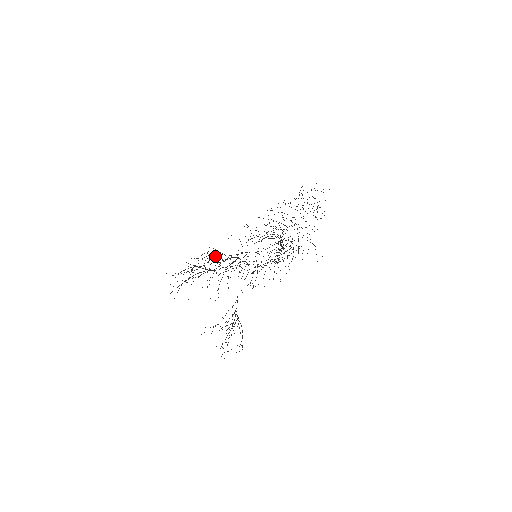
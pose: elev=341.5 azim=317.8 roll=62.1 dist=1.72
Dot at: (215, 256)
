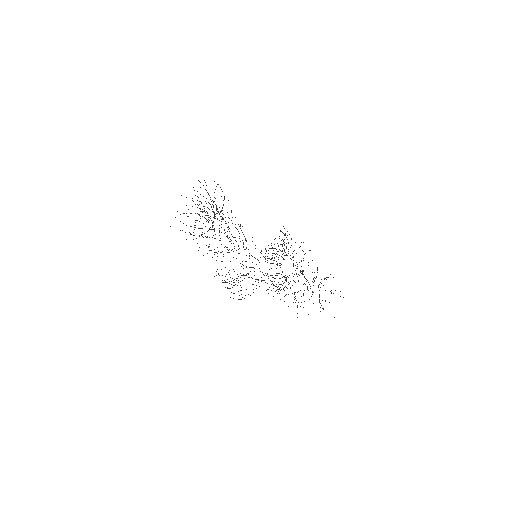
Dot at: occluded
